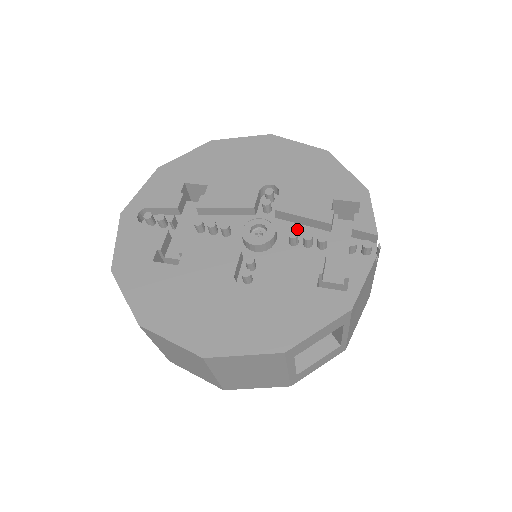
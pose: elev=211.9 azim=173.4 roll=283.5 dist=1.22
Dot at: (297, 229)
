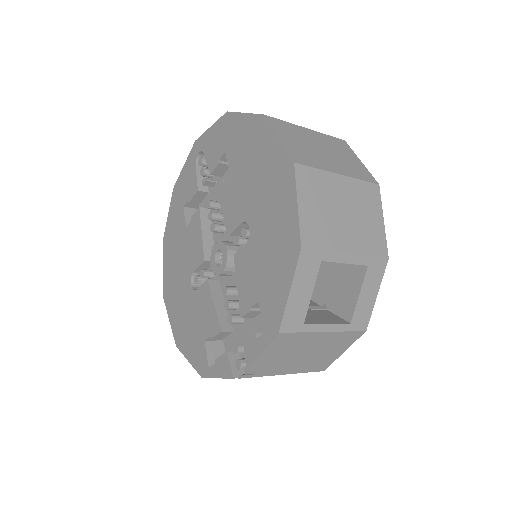
Dot at: occluded
